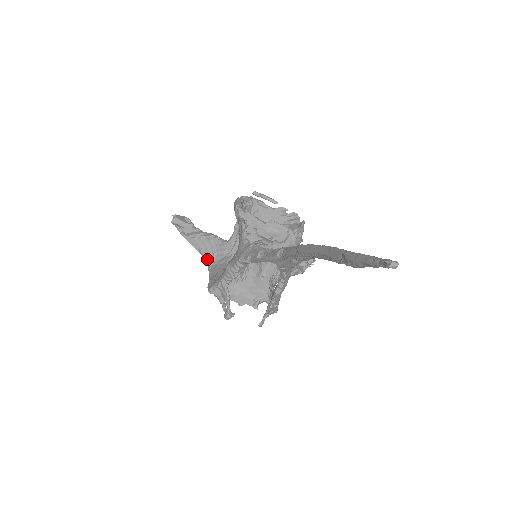
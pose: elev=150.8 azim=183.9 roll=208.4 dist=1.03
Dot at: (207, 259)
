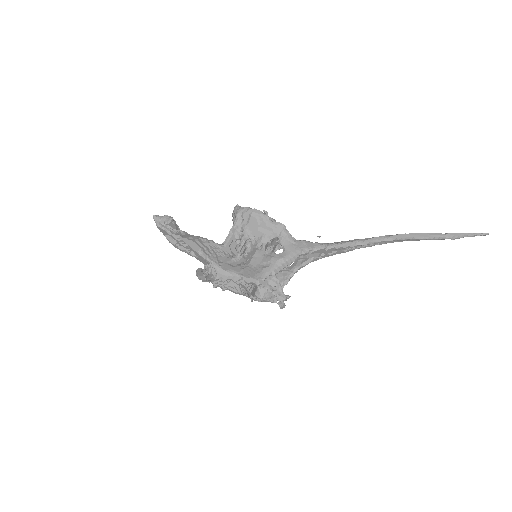
Dot at: (212, 260)
